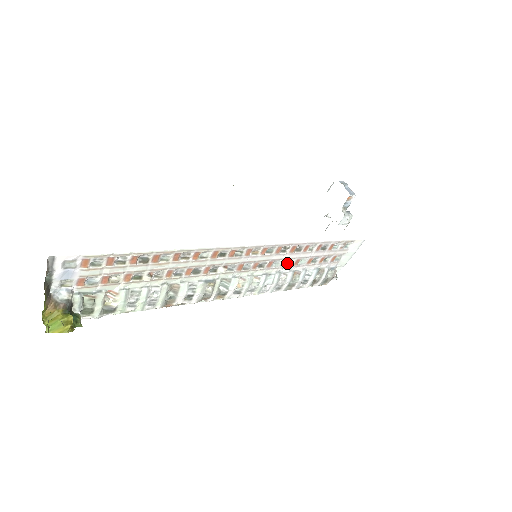
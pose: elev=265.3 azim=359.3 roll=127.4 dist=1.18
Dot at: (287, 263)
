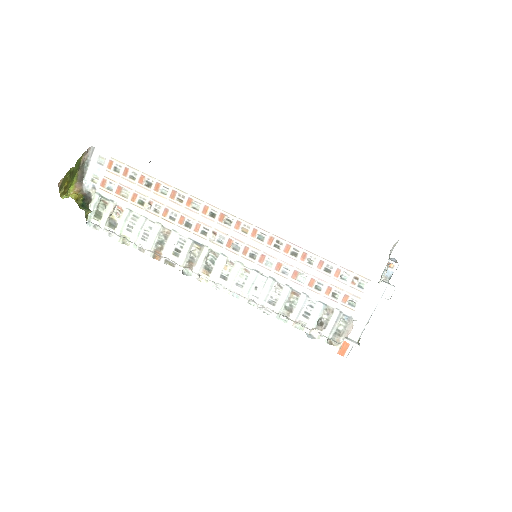
Dot at: (284, 271)
